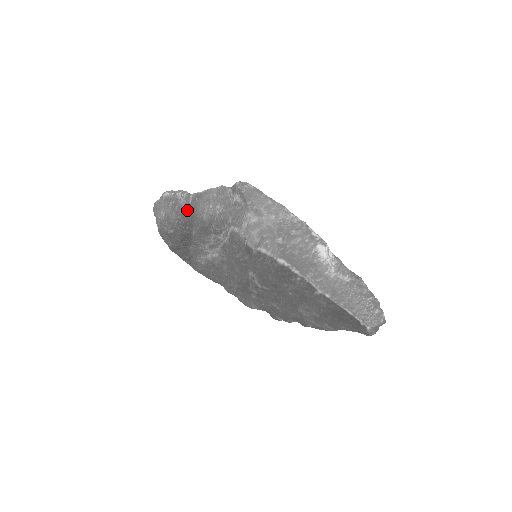
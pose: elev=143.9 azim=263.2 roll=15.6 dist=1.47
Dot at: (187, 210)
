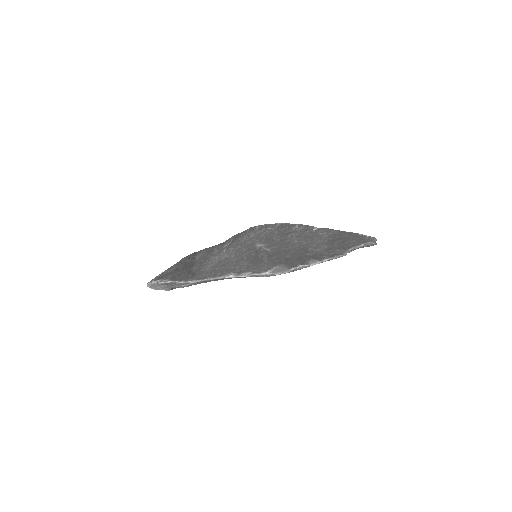
Dot at: occluded
